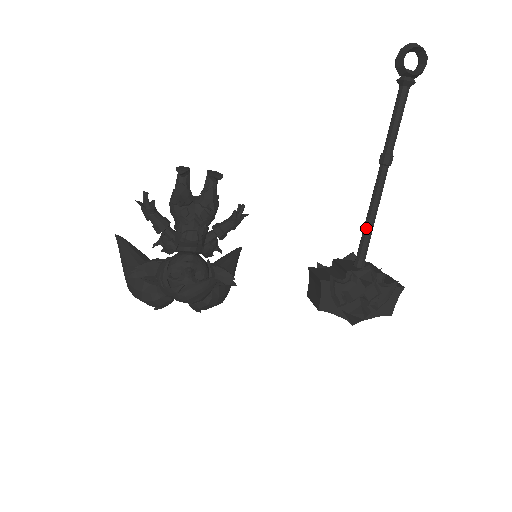
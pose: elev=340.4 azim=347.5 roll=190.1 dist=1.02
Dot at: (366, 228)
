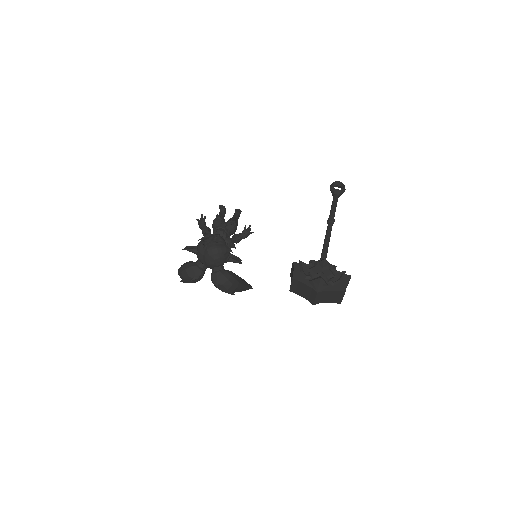
Dot at: (323, 249)
